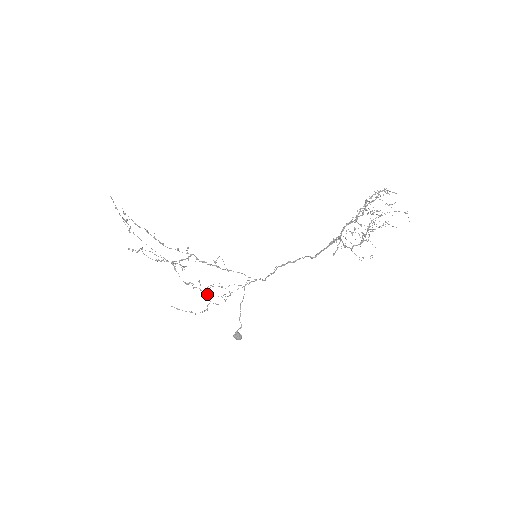
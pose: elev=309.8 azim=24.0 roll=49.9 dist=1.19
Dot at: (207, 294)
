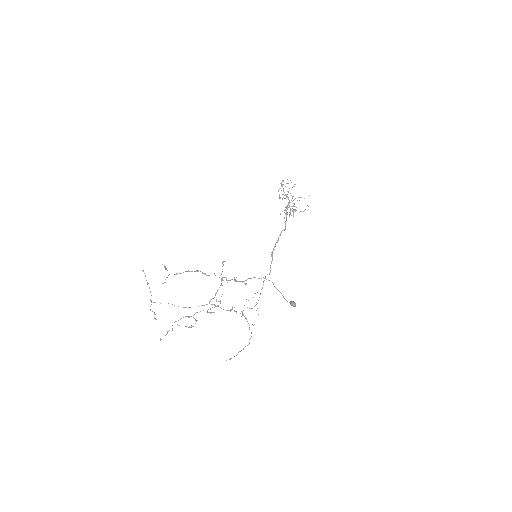
Dot at: occluded
